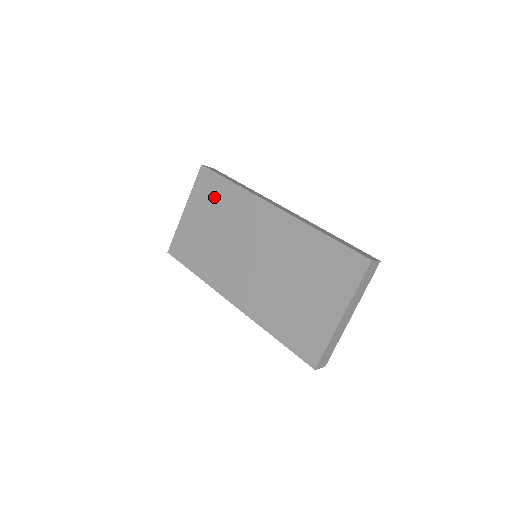
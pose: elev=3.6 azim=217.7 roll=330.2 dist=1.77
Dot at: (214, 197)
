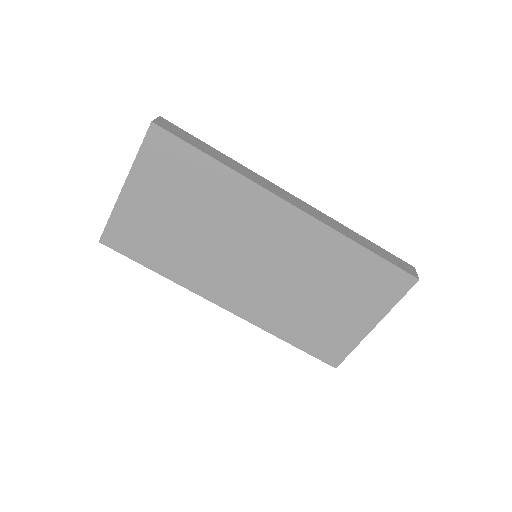
Dot at: (184, 177)
